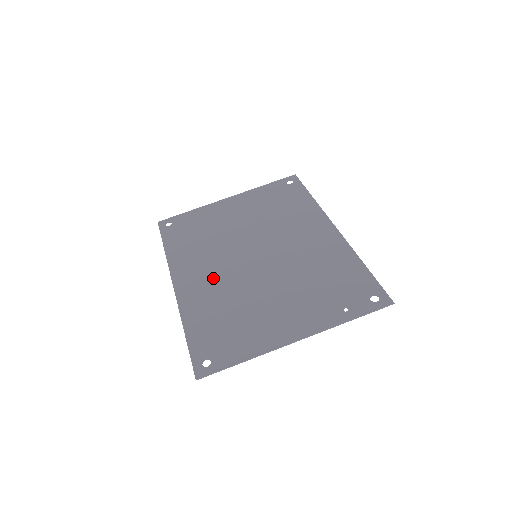
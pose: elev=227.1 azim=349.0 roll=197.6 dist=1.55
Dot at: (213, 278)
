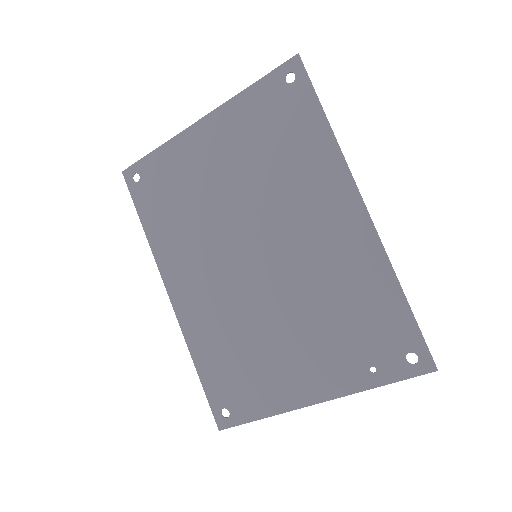
Dot at: (210, 291)
